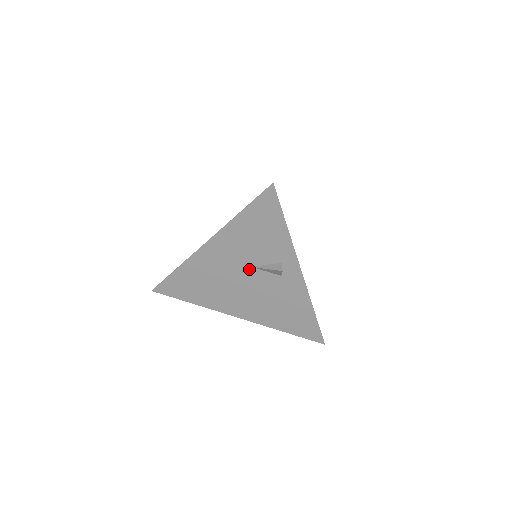
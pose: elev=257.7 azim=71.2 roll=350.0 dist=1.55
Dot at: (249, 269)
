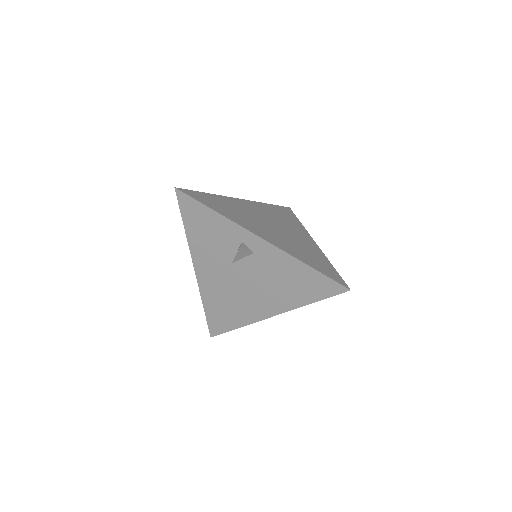
Dot at: (233, 266)
